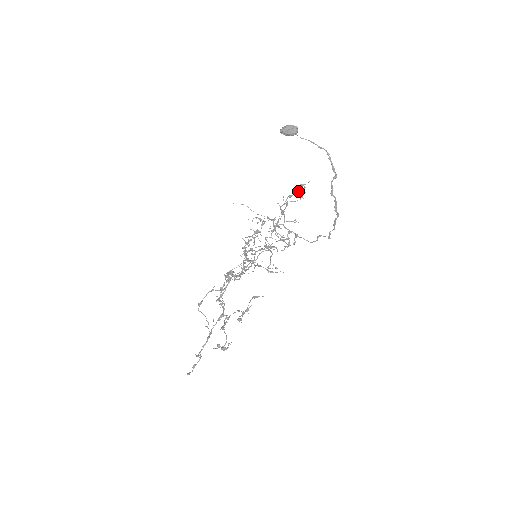
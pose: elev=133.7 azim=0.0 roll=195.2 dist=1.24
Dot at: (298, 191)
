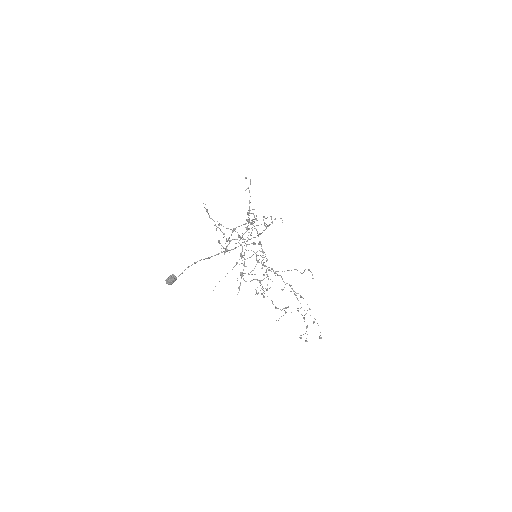
Dot at: occluded
